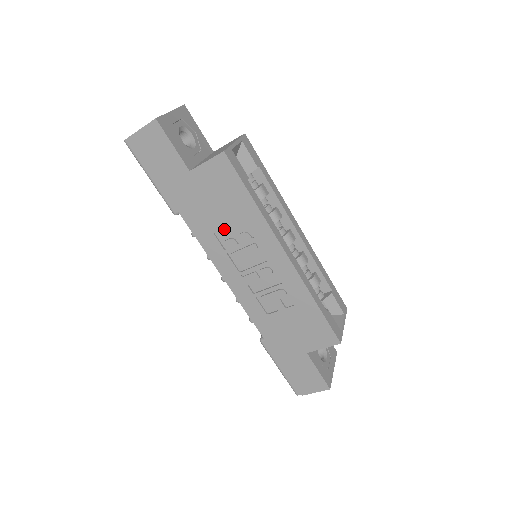
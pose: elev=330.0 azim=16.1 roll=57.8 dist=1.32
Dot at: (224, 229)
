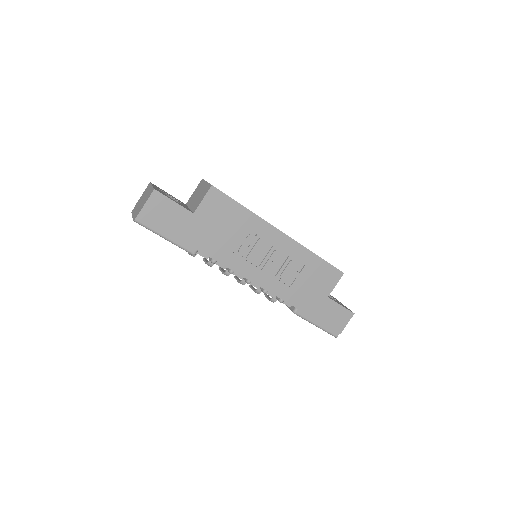
Dot at: (234, 242)
